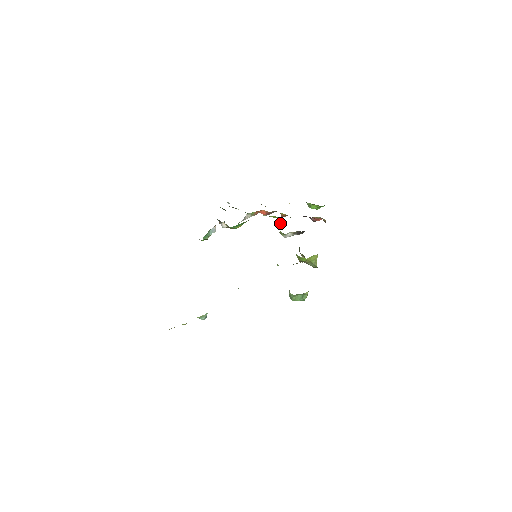
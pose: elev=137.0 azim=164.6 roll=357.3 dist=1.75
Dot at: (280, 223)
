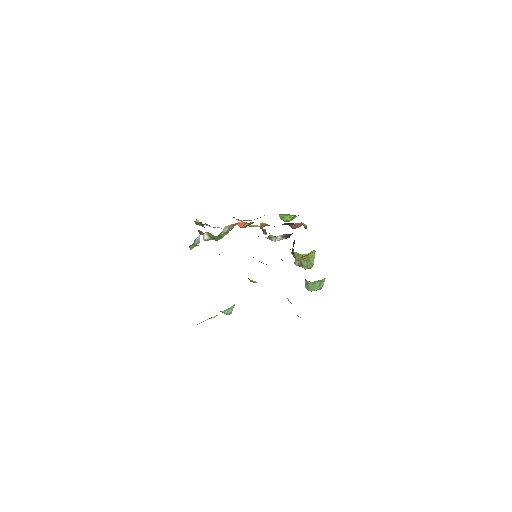
Dot at: (264, 230)
